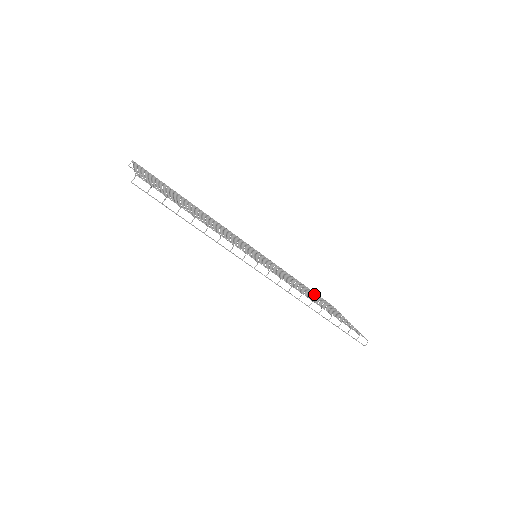
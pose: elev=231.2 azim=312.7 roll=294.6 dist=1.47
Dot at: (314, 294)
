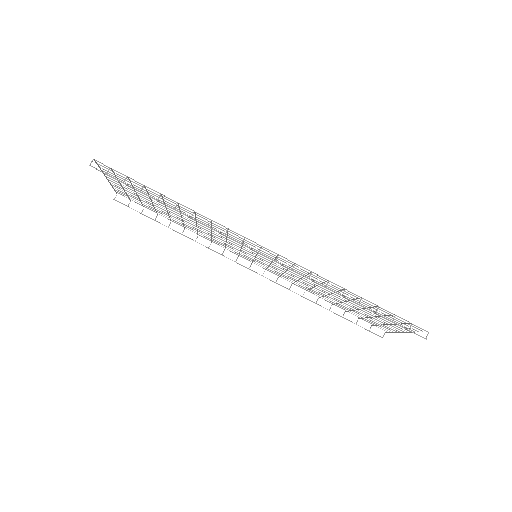
Dot at: (350, 310)
